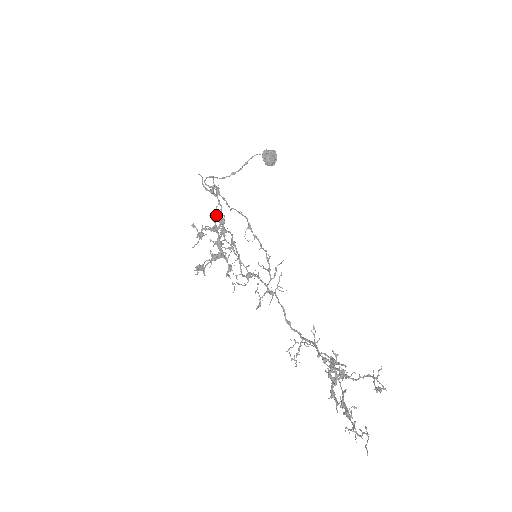
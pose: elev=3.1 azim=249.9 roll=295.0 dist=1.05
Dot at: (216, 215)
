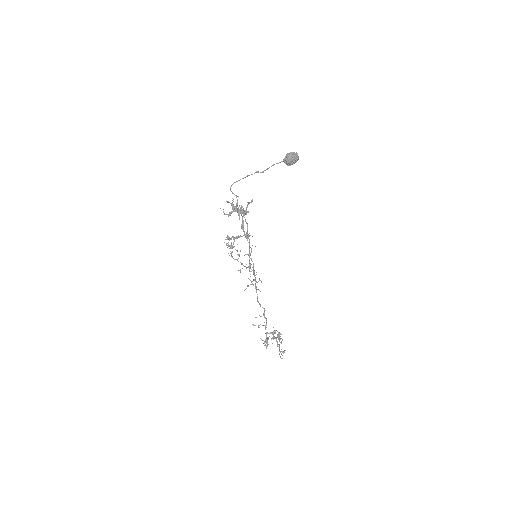
Dot at: occluded
